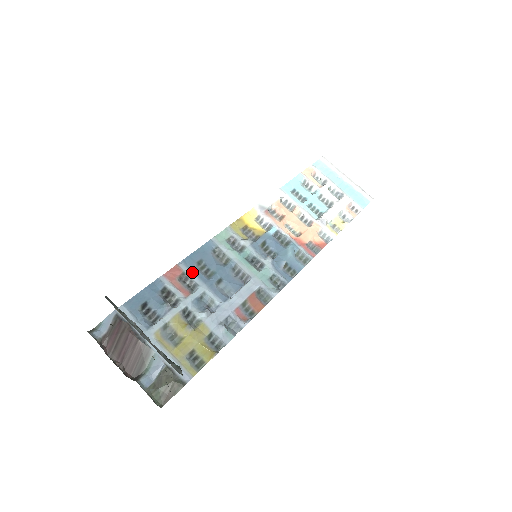
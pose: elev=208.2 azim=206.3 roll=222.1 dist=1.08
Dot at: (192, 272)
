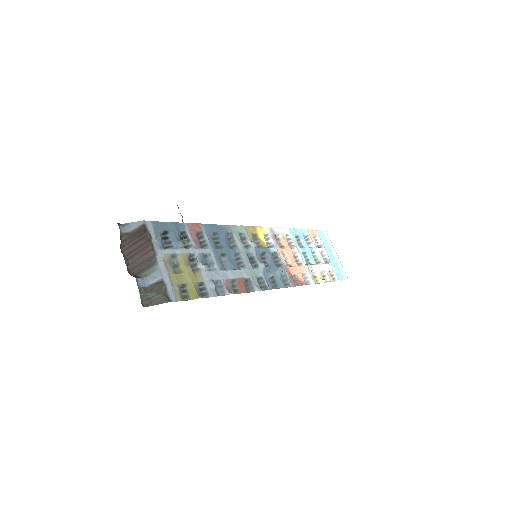
Dot at: (207, 236)
